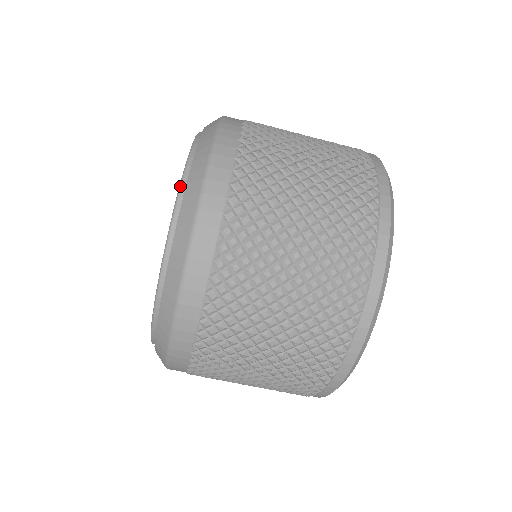
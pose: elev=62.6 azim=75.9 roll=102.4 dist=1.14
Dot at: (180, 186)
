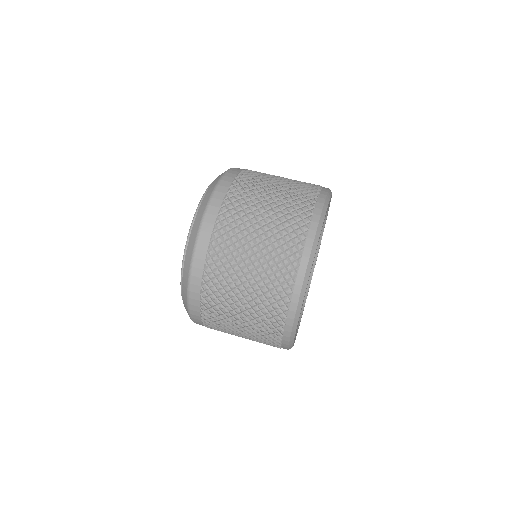
Dot at: (204, 193)
